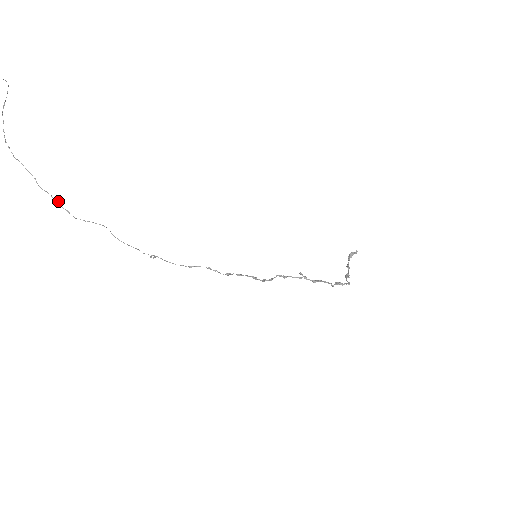
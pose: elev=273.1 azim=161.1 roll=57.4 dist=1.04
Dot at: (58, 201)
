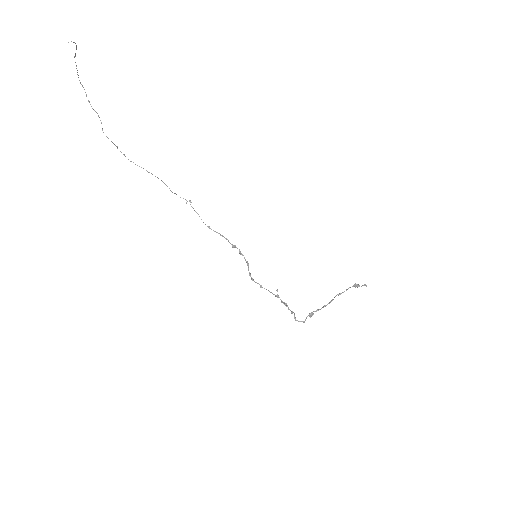
Dot at: (117, 146)
